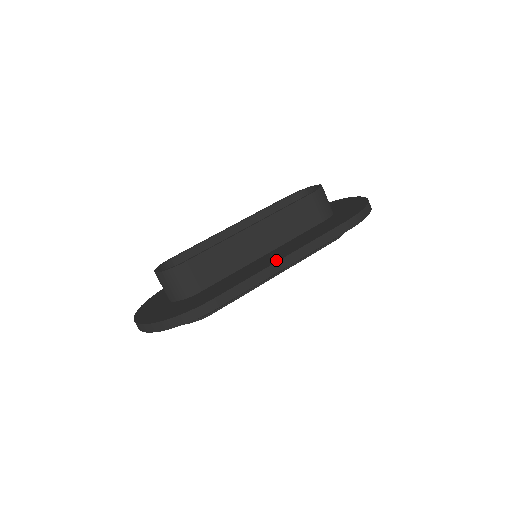
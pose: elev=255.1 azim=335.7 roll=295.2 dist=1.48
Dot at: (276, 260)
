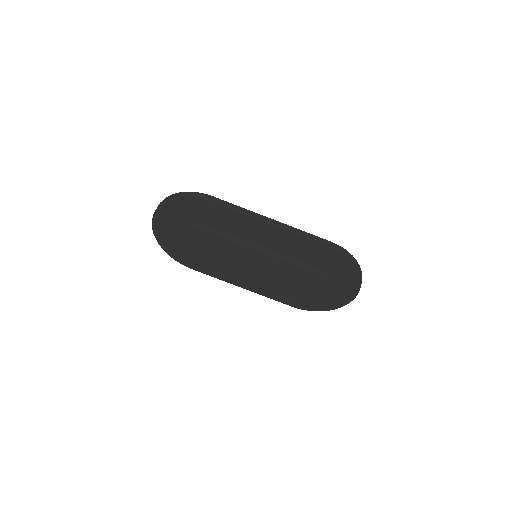
Dot at: (266, 219)
